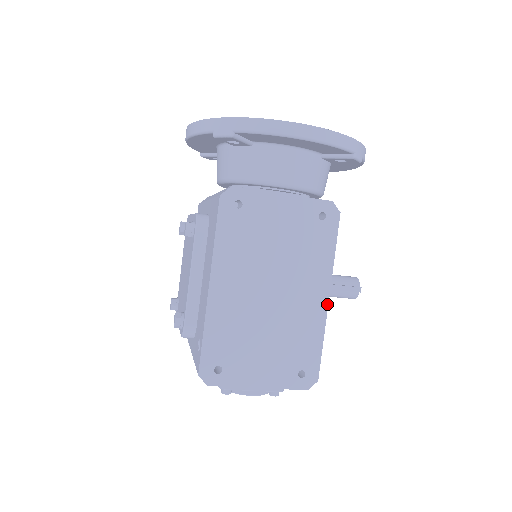
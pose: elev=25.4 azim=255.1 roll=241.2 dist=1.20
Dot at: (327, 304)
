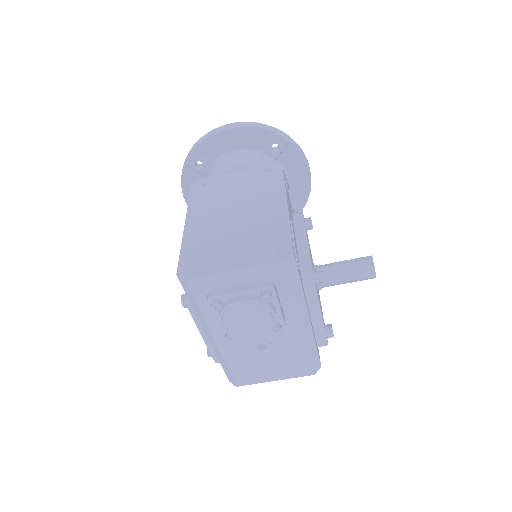
Dot at: (287, 206)
